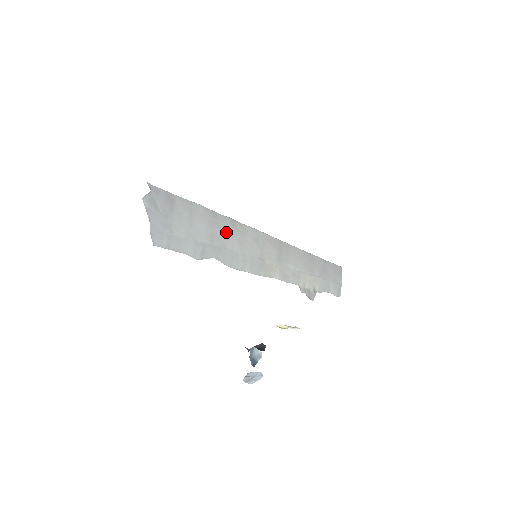
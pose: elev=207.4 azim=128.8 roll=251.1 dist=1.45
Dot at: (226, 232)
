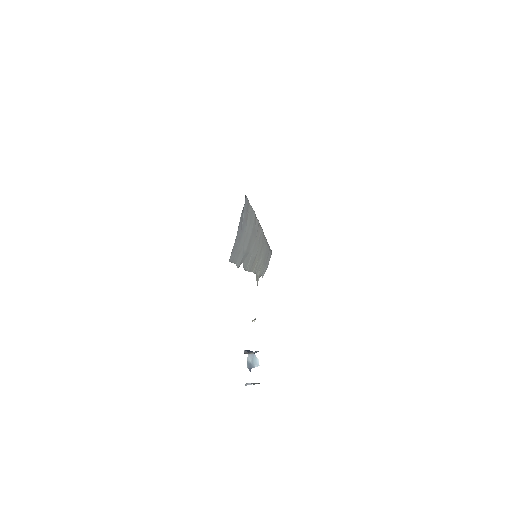
Dot at: (254, 237)
